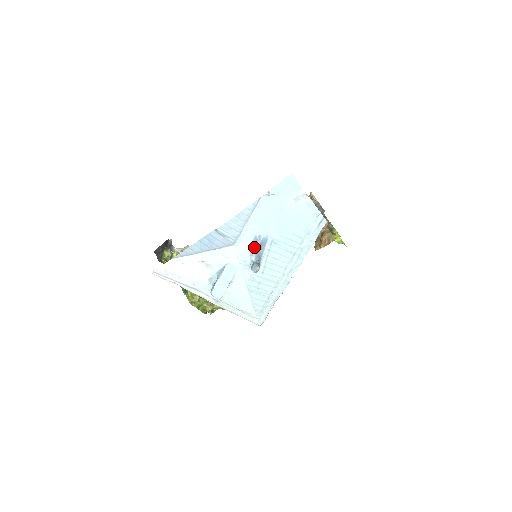
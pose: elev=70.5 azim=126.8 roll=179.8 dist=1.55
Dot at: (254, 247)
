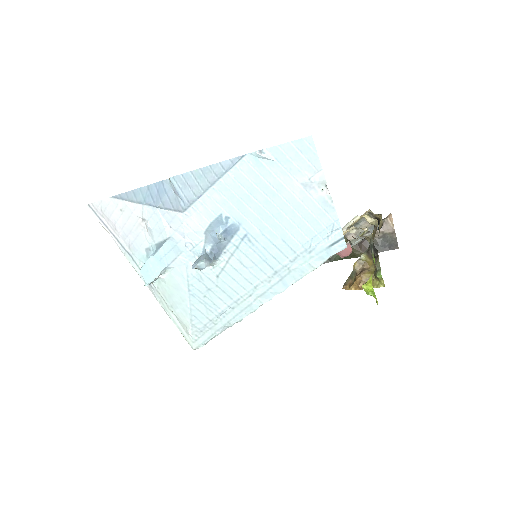
Dot at: (214, 231)
